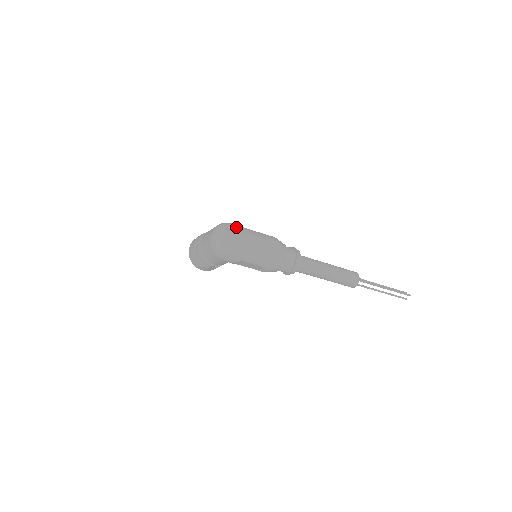
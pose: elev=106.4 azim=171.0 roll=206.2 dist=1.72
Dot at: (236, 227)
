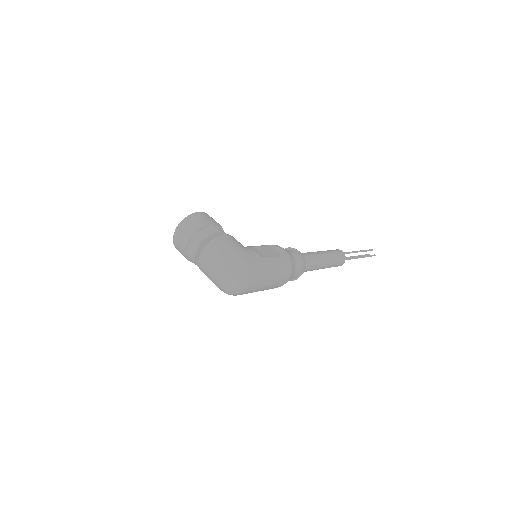
Dot at: (255, 268)
